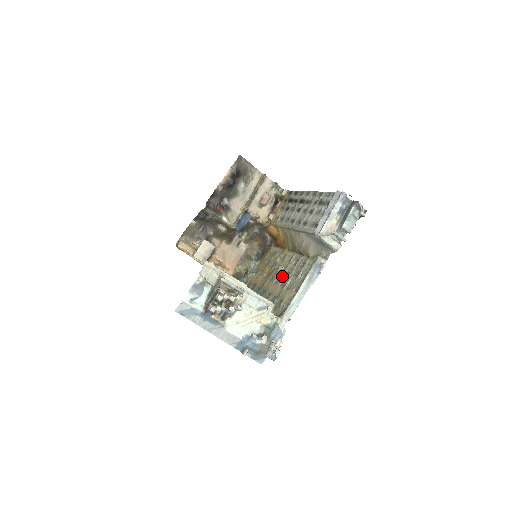
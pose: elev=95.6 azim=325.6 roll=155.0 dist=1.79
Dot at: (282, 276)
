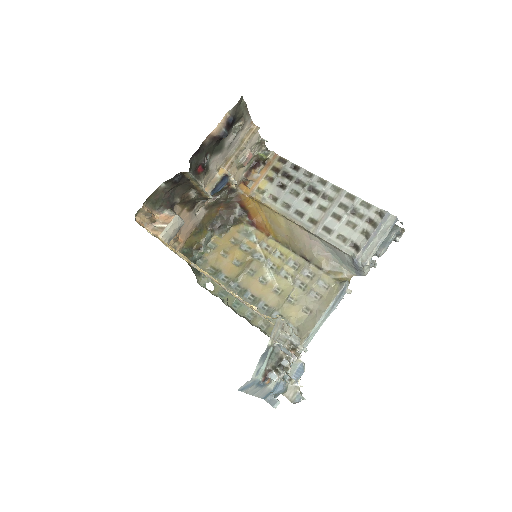
Dot at: (275, 279)
